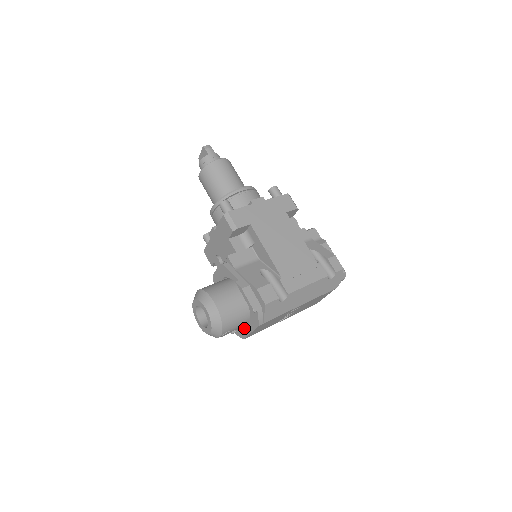
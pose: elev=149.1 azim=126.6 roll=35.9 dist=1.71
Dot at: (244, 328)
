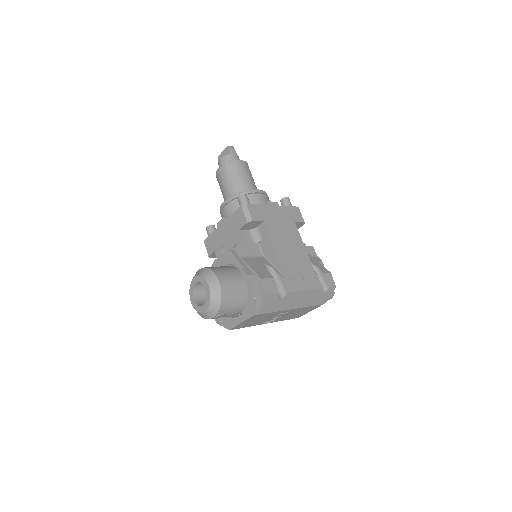
Dot at: (234, 318)
